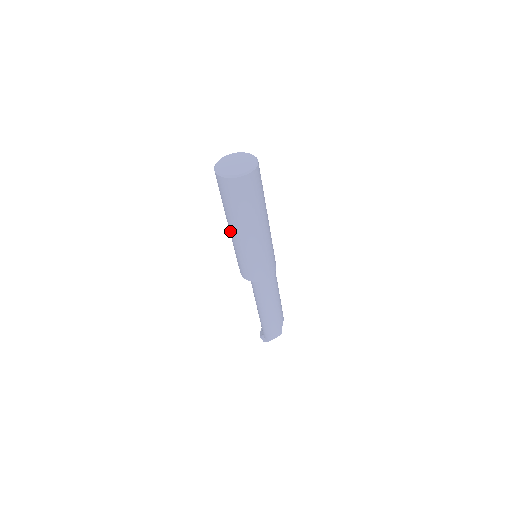
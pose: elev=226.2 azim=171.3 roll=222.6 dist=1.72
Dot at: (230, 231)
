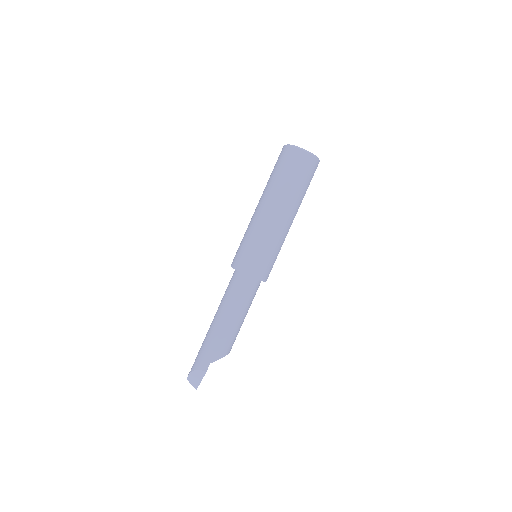
Dot at: occluded
